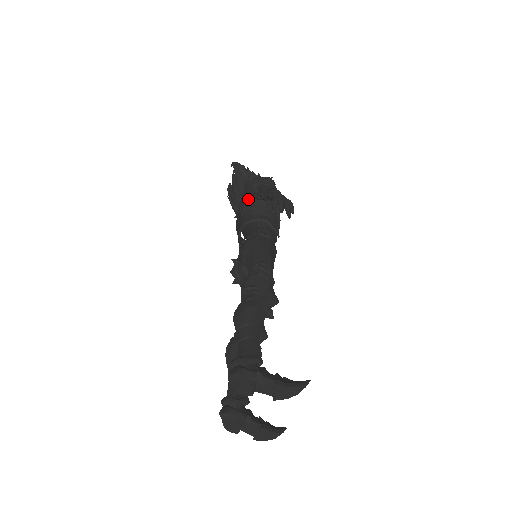
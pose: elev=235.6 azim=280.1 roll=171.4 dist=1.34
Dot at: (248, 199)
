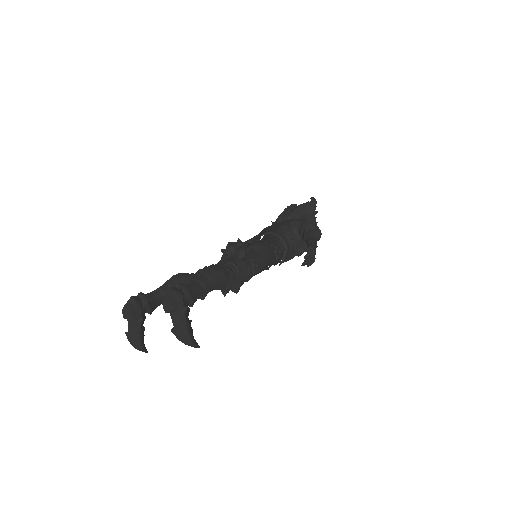
Dot at: (294, 225)
